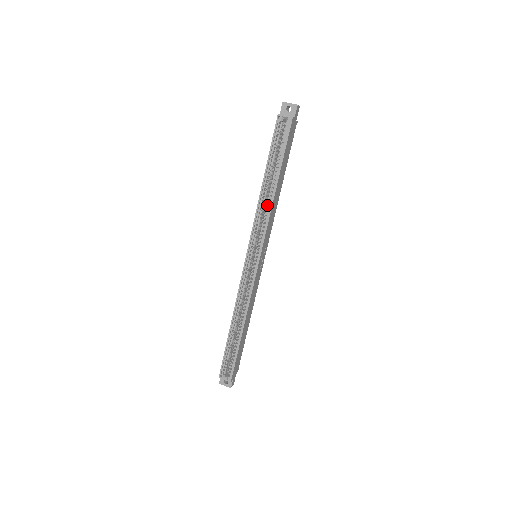
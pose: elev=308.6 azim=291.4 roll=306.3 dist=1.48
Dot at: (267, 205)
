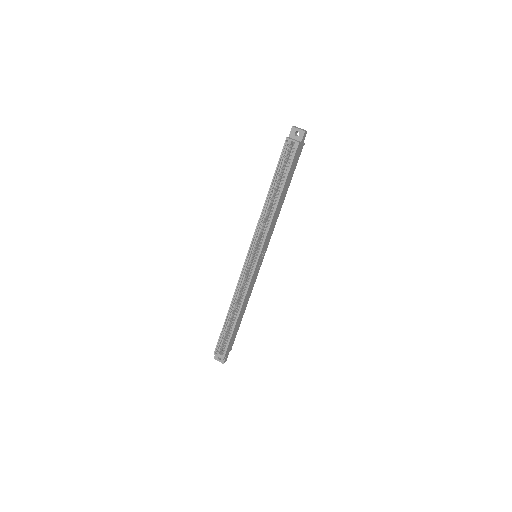
Dot at: (269, 215)
